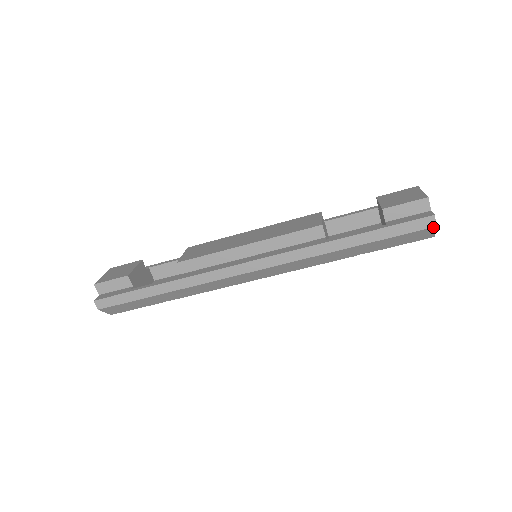
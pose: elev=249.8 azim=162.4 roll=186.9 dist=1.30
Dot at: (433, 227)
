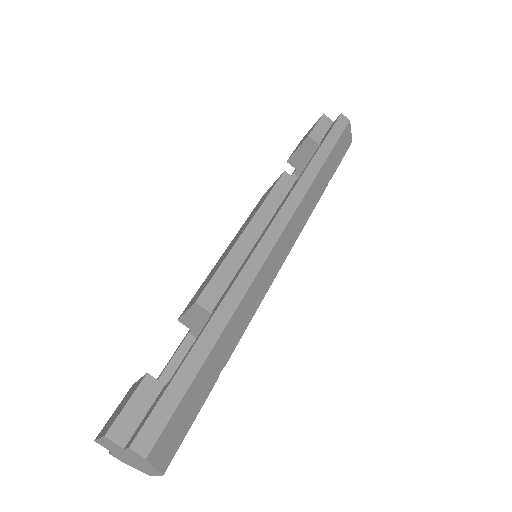
Dot at: (349, 122)
